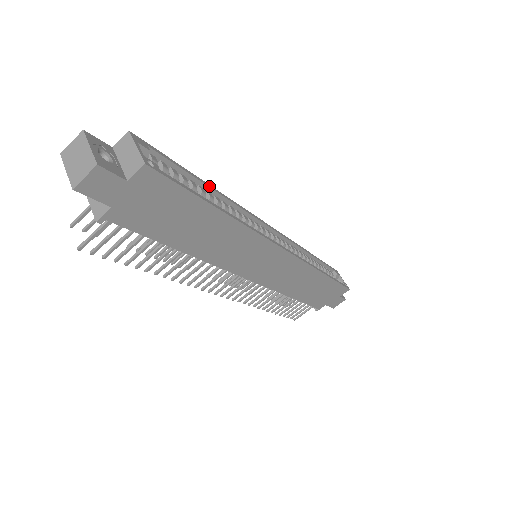
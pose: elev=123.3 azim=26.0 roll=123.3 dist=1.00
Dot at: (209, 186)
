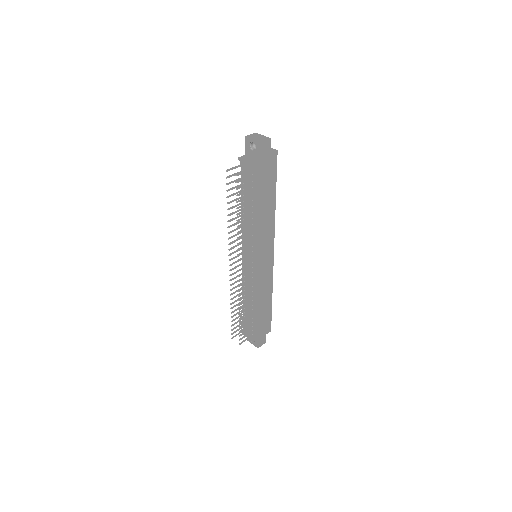
Dot at: occluded
